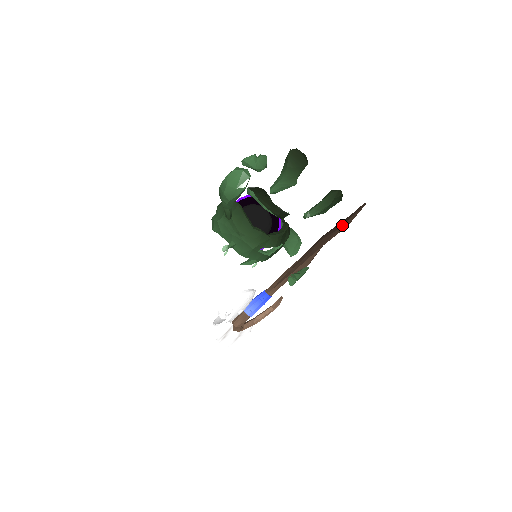
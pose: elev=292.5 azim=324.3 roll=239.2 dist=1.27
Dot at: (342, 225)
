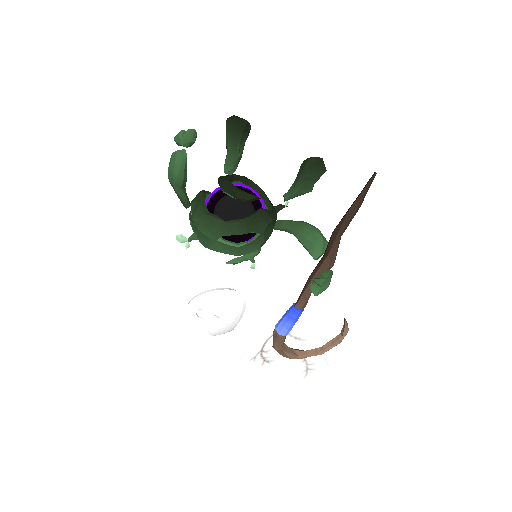
Dot at: (350, 207)
